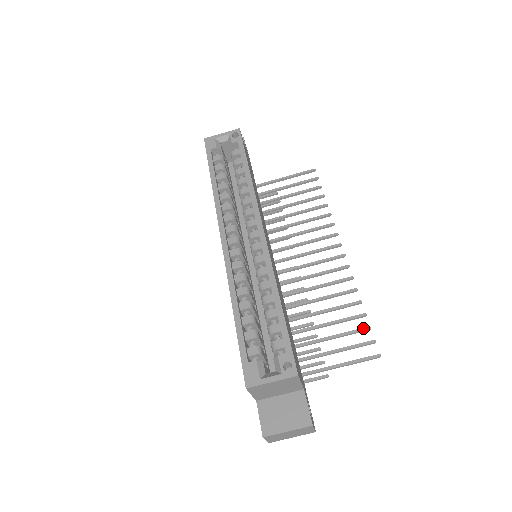
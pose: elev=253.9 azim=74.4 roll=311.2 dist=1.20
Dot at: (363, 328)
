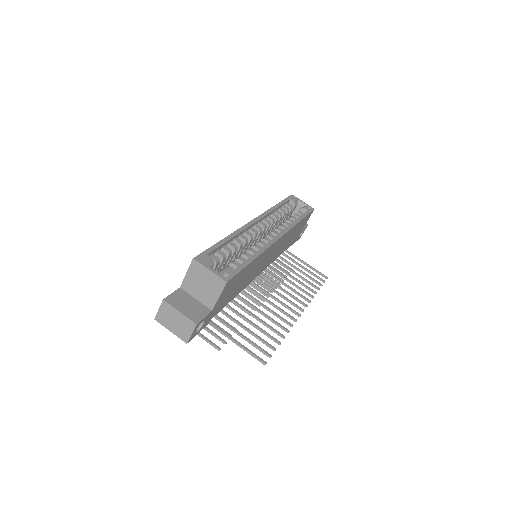
Dot at: occluded
